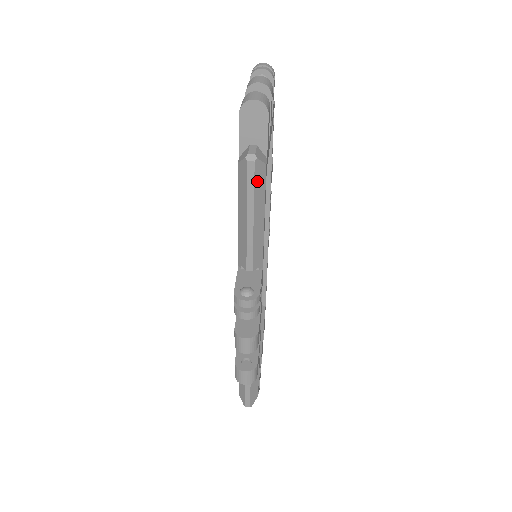
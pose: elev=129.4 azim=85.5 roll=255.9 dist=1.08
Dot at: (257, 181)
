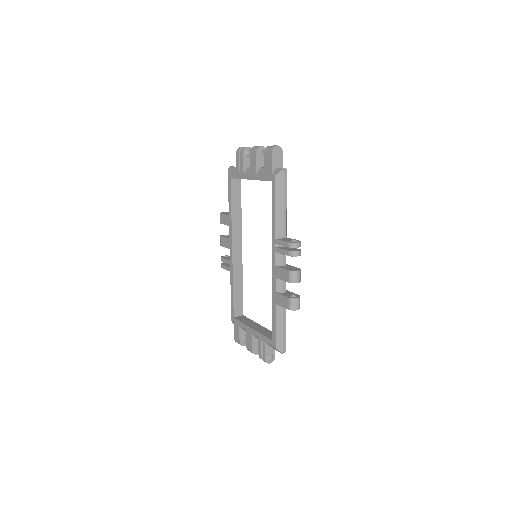
Dot at: (286, 182)
